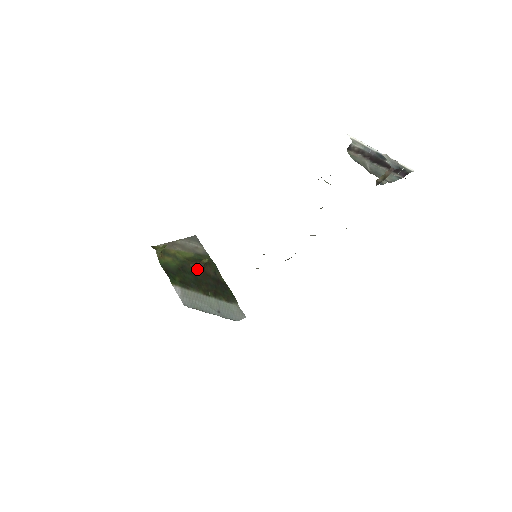
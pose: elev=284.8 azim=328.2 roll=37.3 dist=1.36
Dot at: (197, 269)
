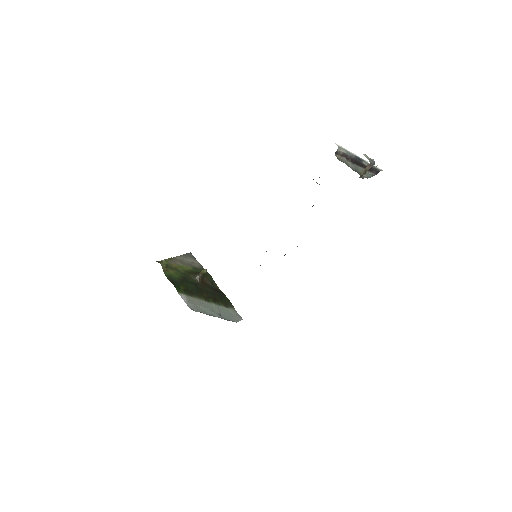
Dot at: (197, 279)
